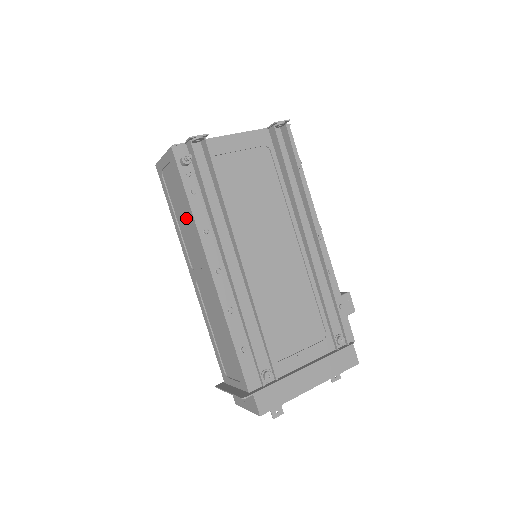
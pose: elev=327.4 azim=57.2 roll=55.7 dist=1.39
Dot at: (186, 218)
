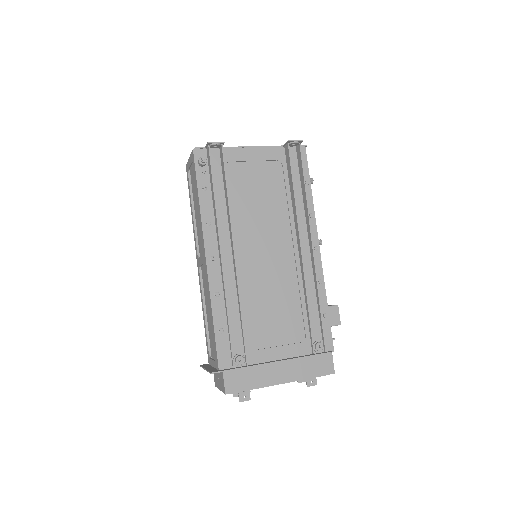
Dot at: occluded
